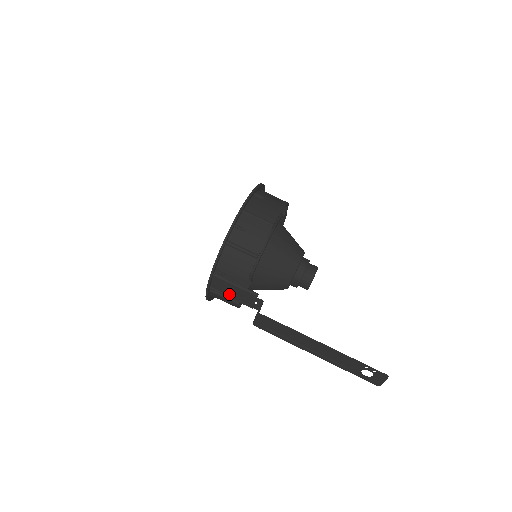
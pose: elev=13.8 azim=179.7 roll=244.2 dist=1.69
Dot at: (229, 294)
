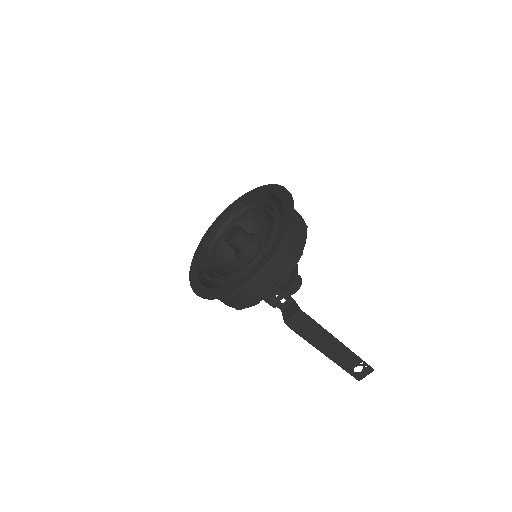
Dot at: (260, 291)
